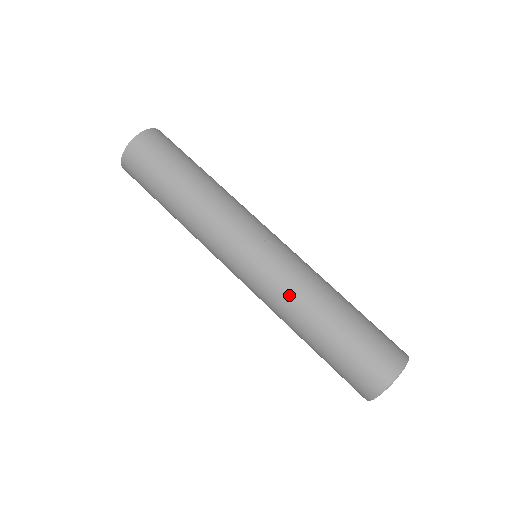
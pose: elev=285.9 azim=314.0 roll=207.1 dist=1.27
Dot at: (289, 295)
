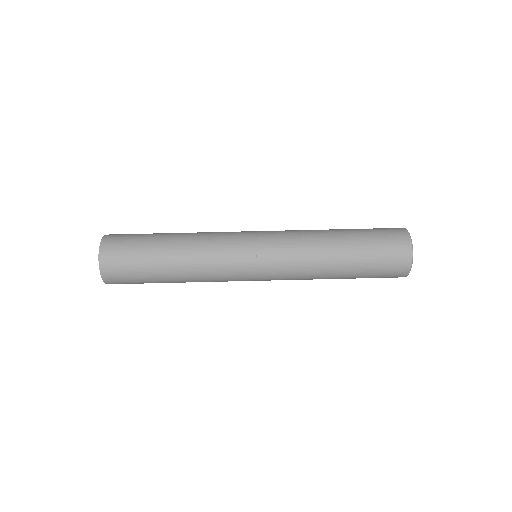
Dot at: (305, 260)
